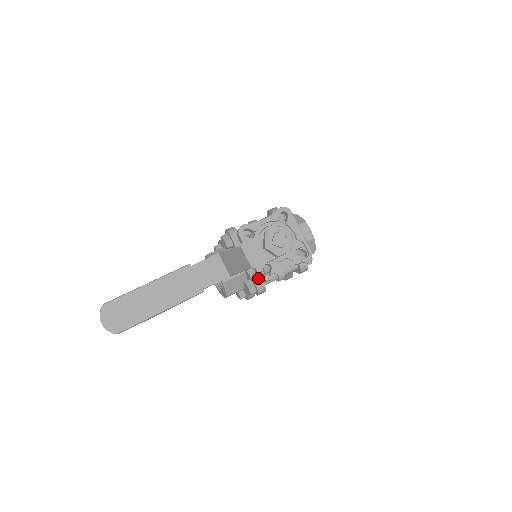
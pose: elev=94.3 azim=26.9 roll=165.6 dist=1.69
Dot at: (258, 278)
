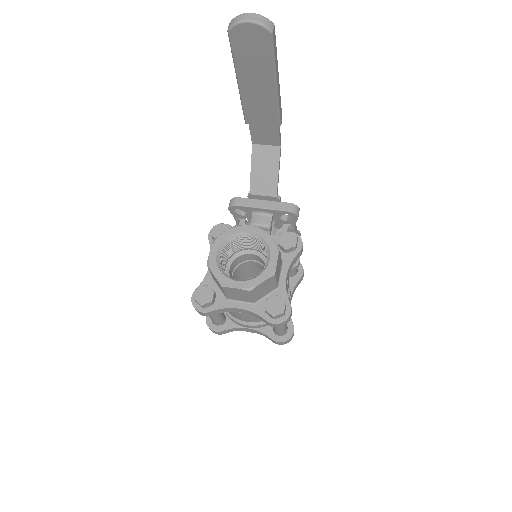
Dot at: occluded
